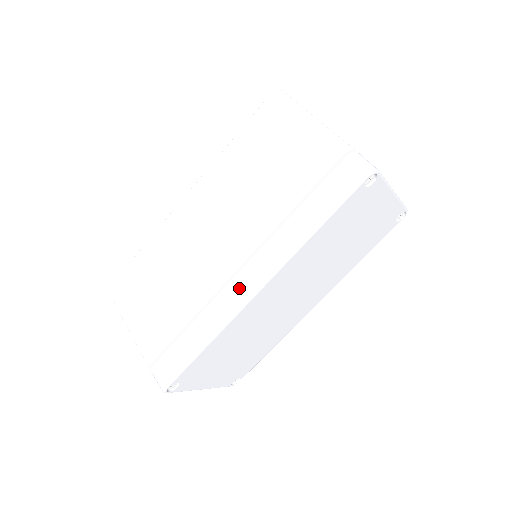
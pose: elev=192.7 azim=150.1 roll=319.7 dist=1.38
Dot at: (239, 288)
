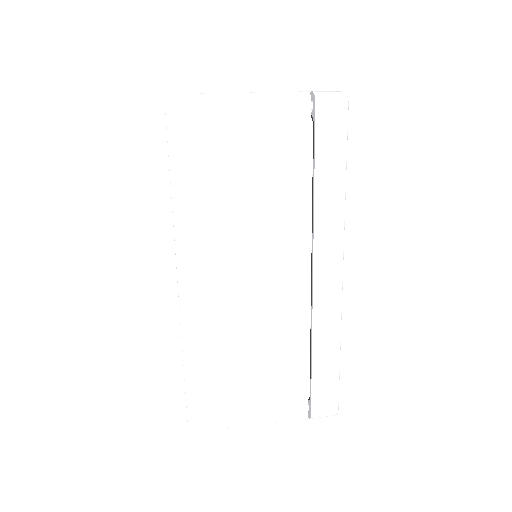
Dot at: (326, 289)
